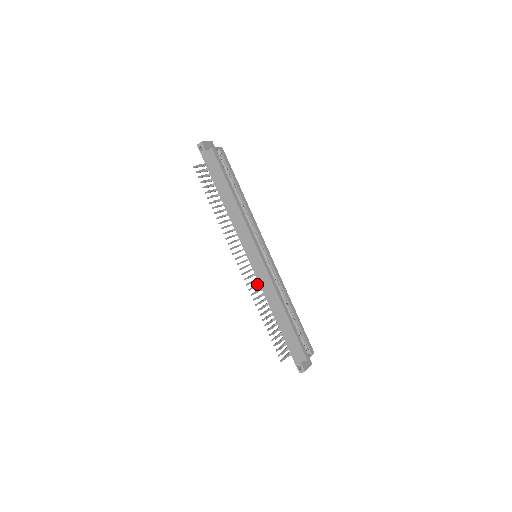
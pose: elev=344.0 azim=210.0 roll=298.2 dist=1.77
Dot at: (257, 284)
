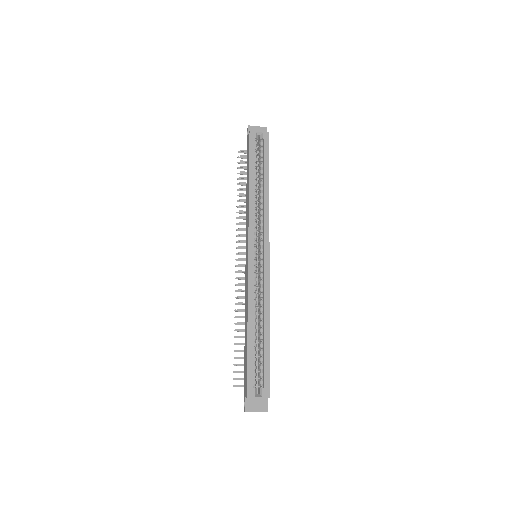
Dot at: occluded
